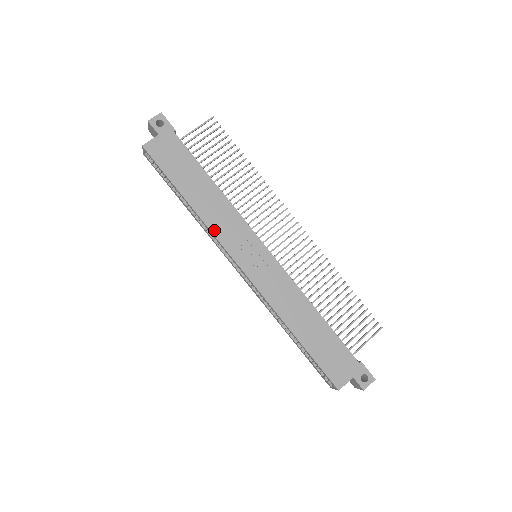
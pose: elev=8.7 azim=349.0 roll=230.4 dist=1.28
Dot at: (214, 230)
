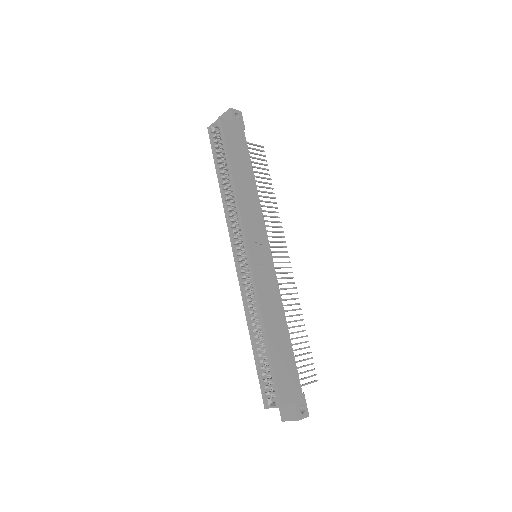
Dot at: (242, 211)
